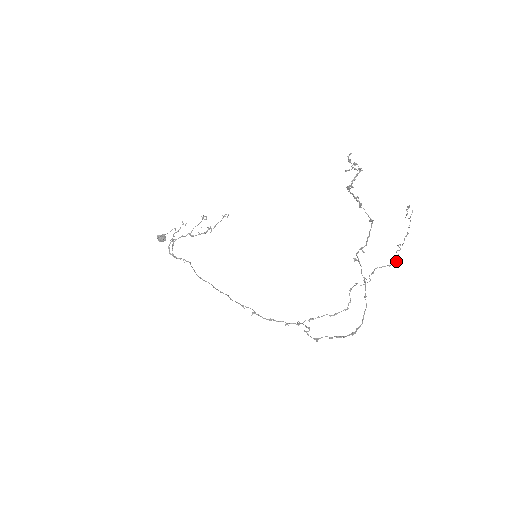
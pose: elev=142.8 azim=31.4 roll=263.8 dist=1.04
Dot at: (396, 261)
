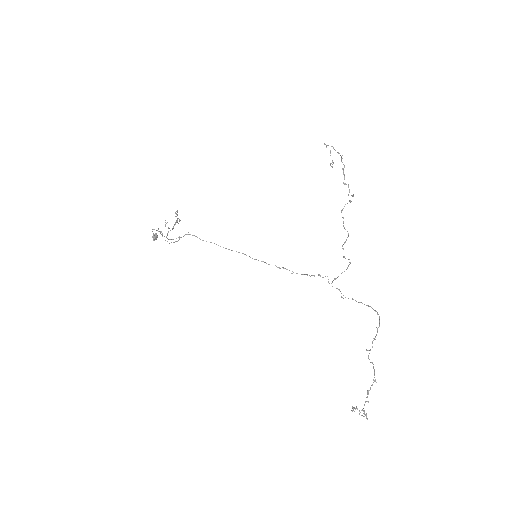
Dot at: (352, 196)
